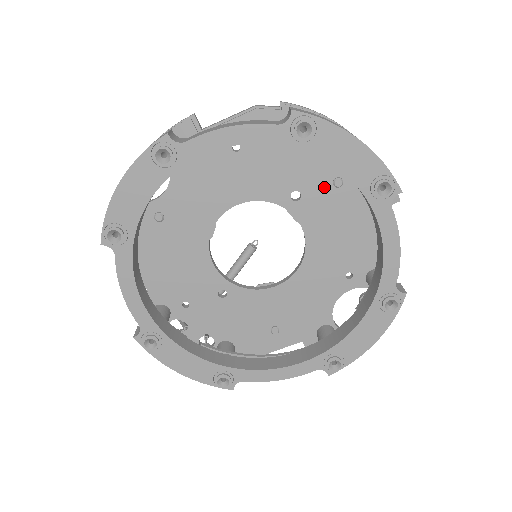
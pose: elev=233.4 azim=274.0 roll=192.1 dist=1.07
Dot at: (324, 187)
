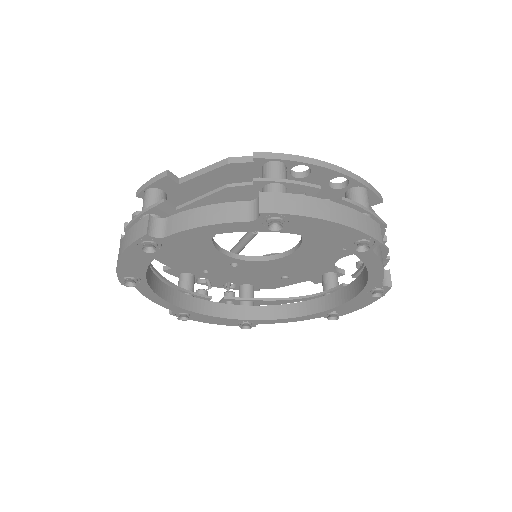
Dot at: occluded
